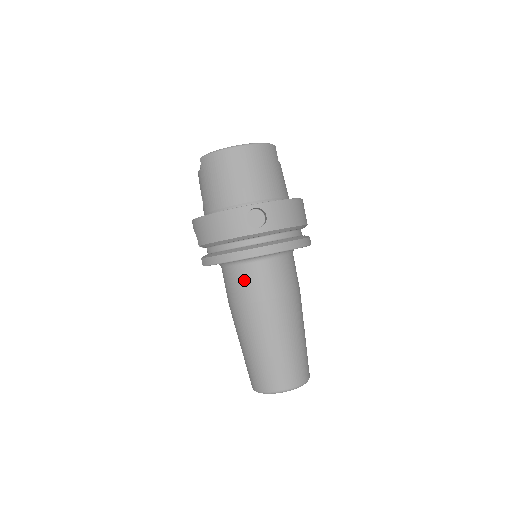
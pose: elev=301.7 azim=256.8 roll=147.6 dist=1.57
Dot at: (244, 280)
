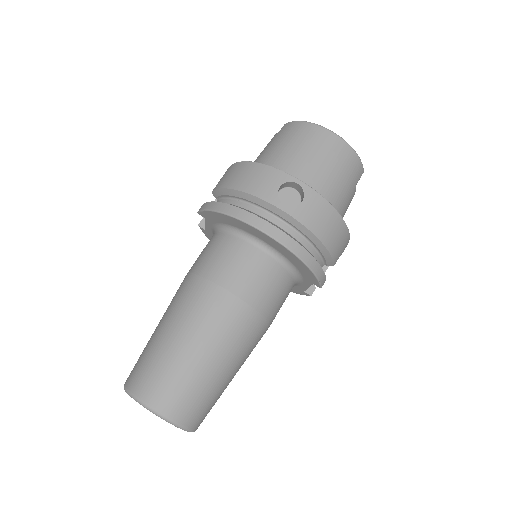
Dot at: (223, 252)
